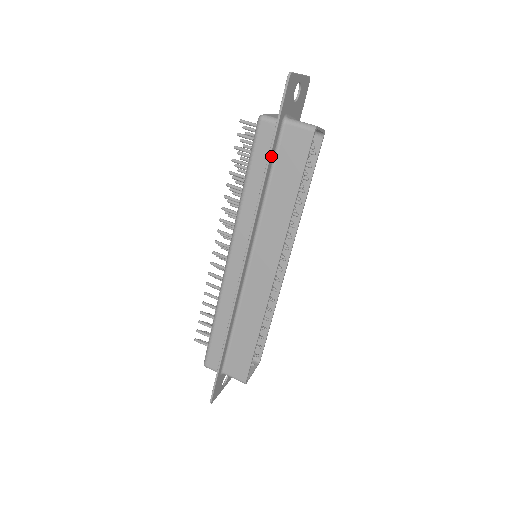
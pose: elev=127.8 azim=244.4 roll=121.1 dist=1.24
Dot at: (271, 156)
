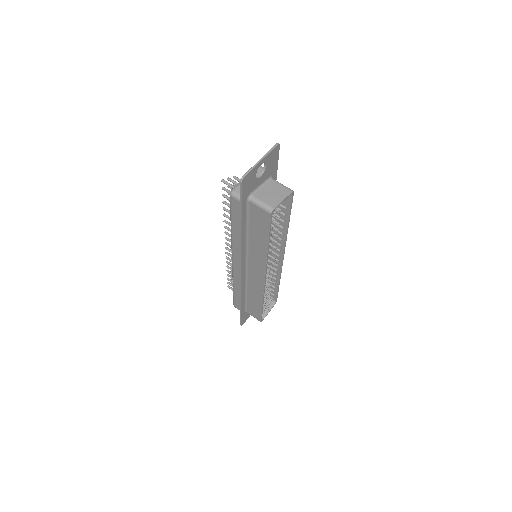
Dot at: (243, 221)
